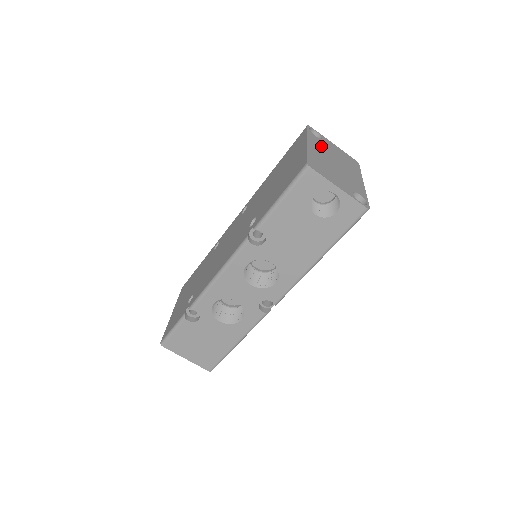
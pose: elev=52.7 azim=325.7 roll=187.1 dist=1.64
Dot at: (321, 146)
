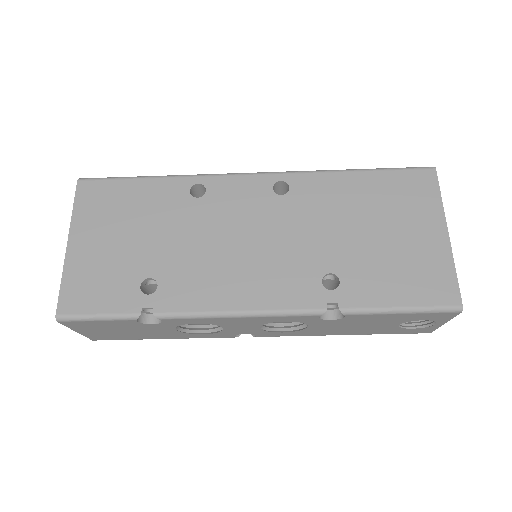
Dot at: occluded
